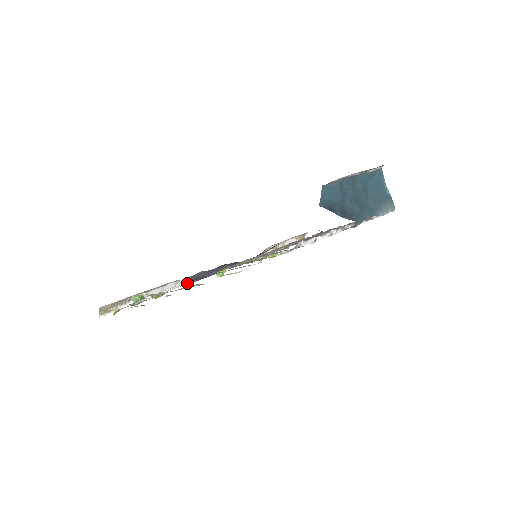
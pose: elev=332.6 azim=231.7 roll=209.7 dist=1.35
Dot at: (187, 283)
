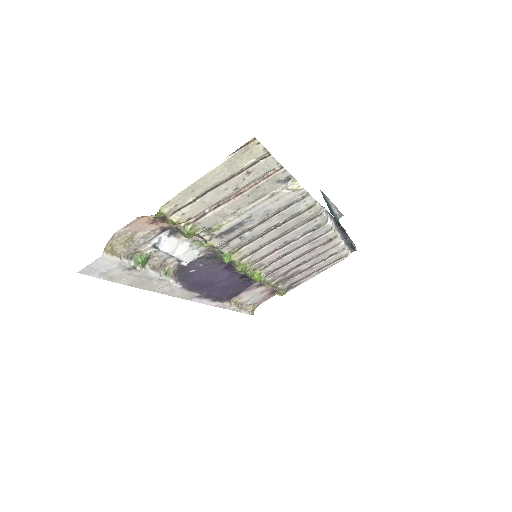
Dot at: (207, 242)
